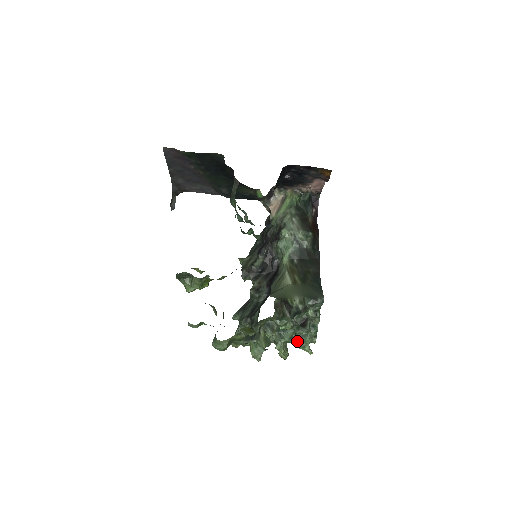
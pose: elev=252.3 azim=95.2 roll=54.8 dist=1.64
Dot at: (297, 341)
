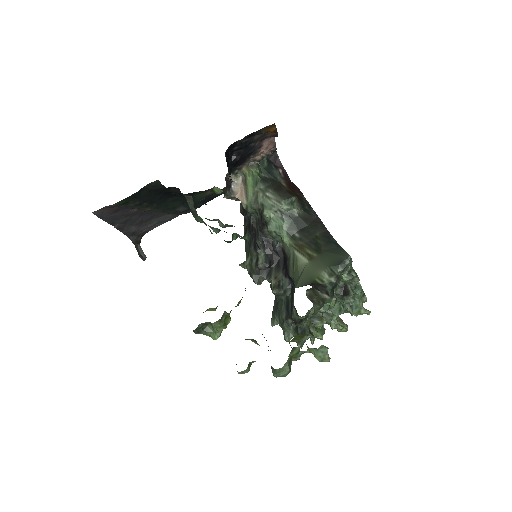
Dot at: occluded
